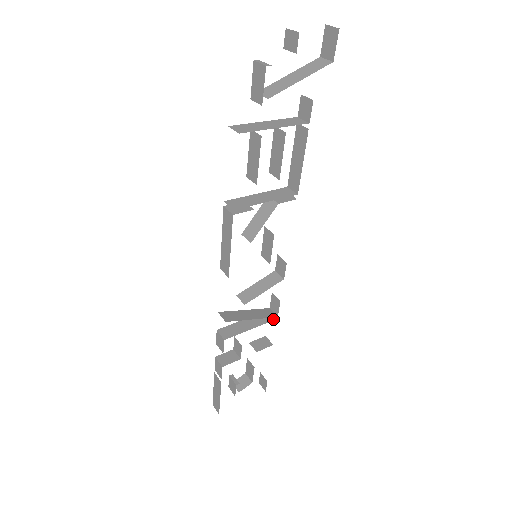
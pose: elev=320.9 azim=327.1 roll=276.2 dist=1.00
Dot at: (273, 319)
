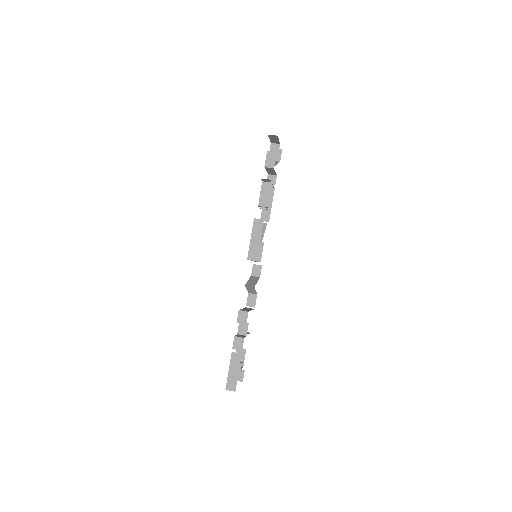
Dot at: occluded
